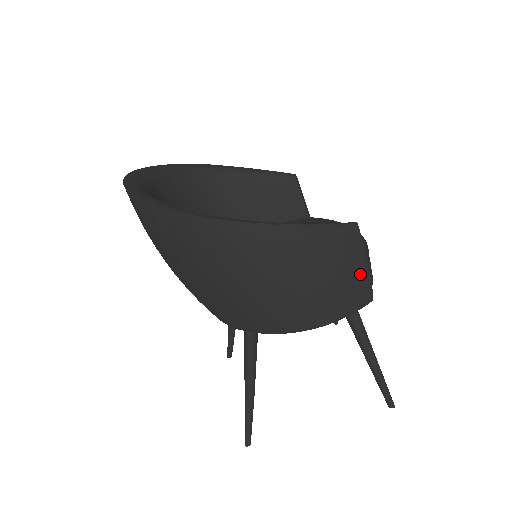
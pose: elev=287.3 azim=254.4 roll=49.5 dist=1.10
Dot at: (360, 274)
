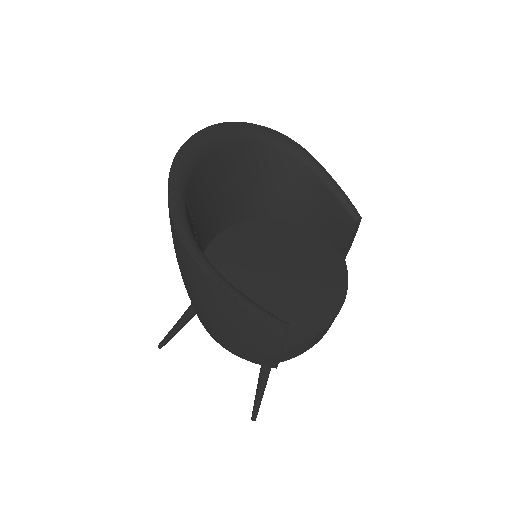
Dot at: (270, 352)
